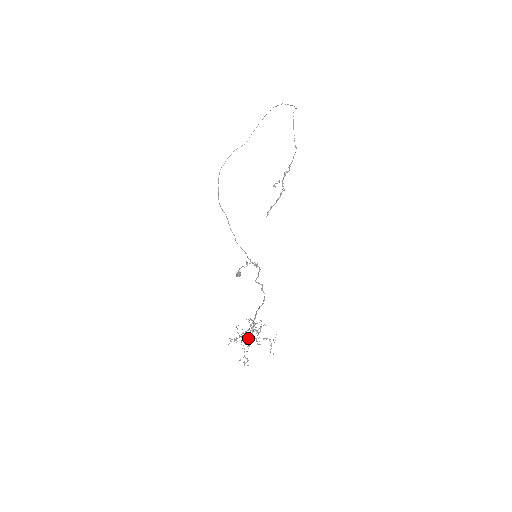
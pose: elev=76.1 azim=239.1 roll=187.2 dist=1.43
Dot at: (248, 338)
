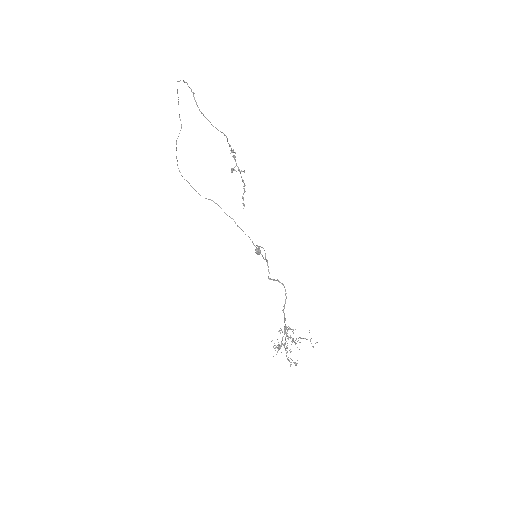
Dot at: (286, 346)
